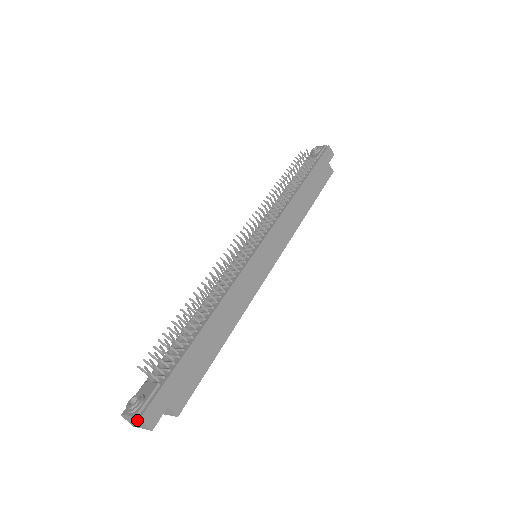
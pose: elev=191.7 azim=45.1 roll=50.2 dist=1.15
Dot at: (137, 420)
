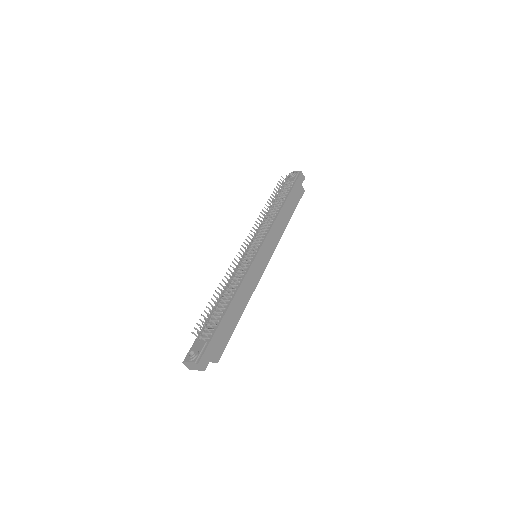
Dot at: (196, 364)
